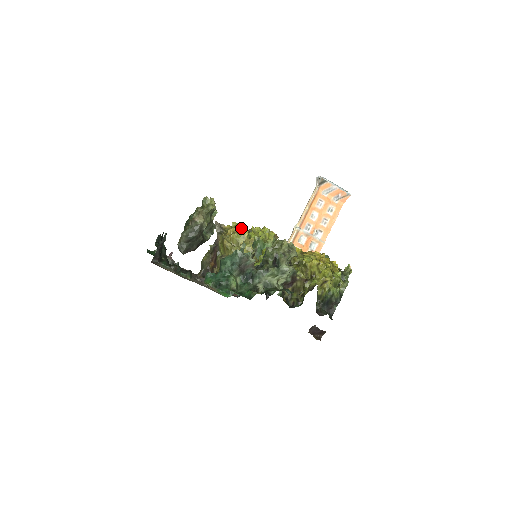
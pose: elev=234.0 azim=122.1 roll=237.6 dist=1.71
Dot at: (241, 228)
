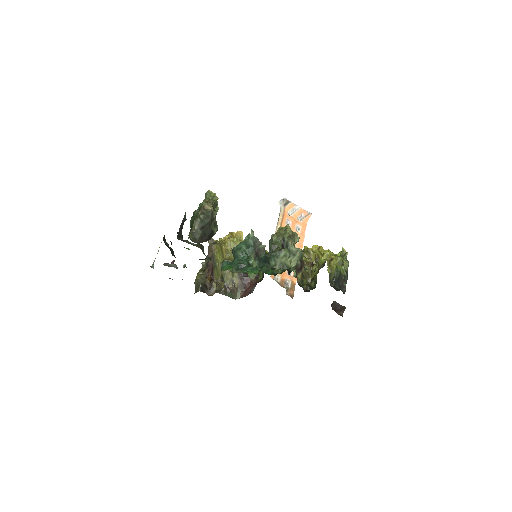
Dot at: (236, 232)
